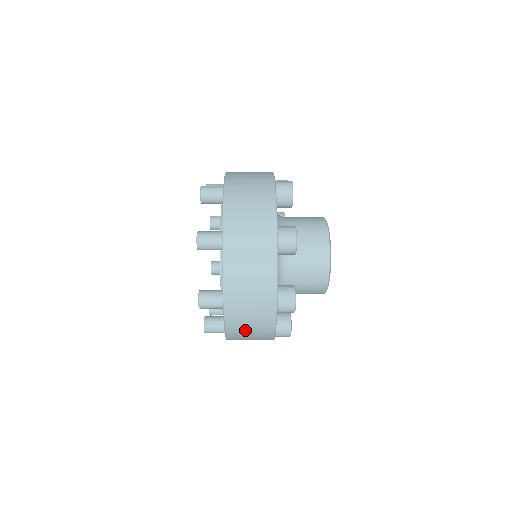
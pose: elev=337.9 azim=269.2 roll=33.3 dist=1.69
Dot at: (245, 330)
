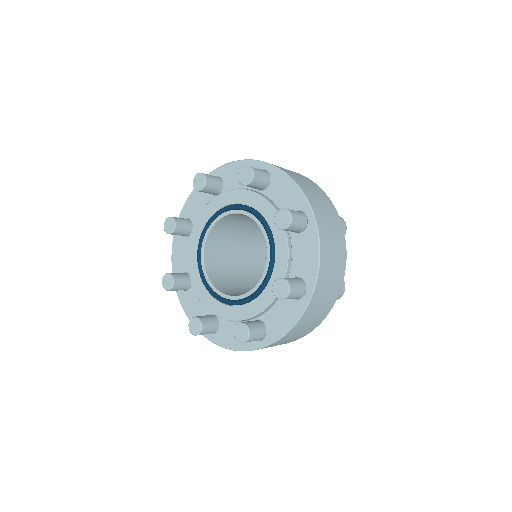
Dot at: (306, 323)
